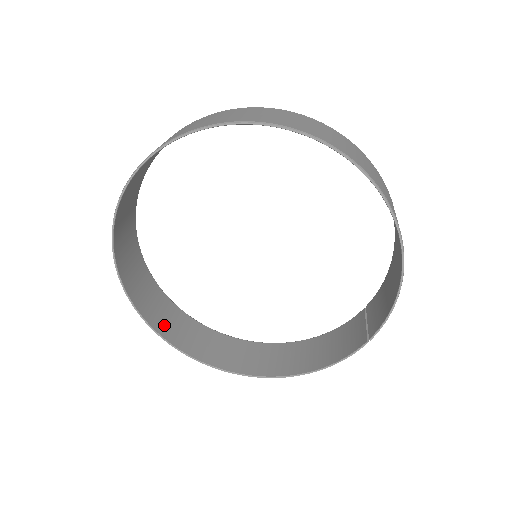
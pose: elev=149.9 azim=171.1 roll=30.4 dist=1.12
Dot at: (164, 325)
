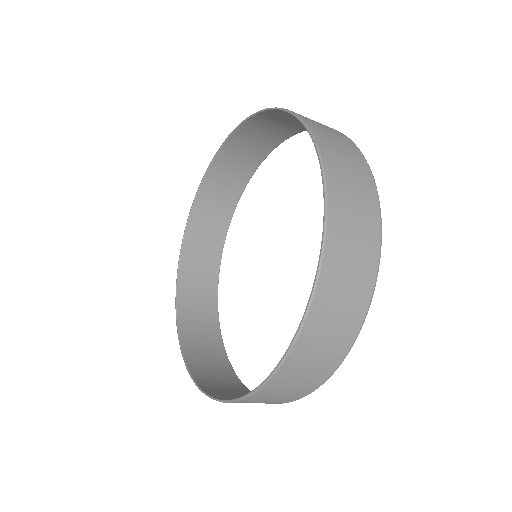
Dot at: occluded
